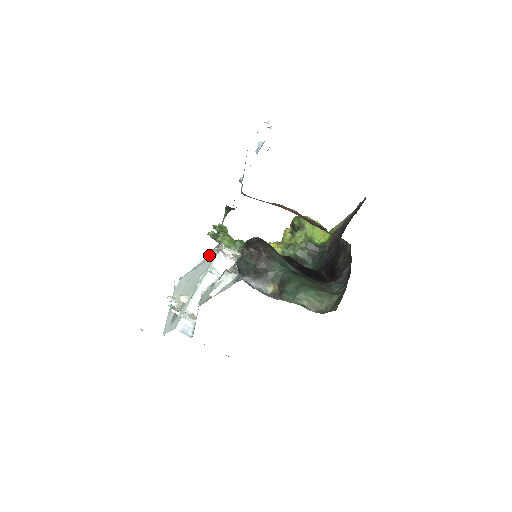
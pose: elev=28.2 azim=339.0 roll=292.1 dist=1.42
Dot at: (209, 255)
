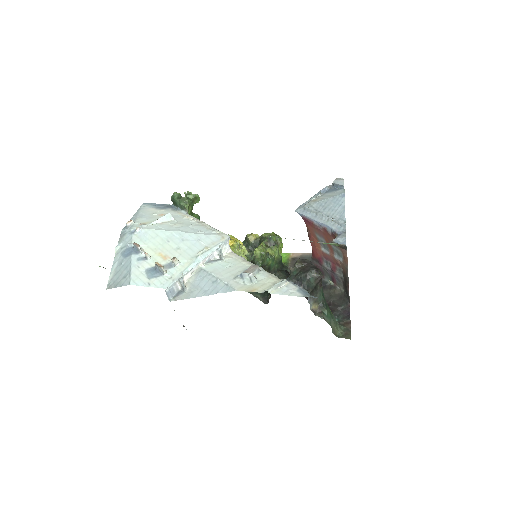
Dot at: (182, 220)
